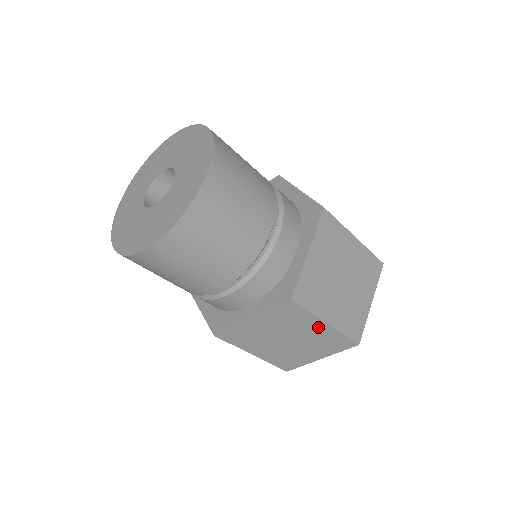
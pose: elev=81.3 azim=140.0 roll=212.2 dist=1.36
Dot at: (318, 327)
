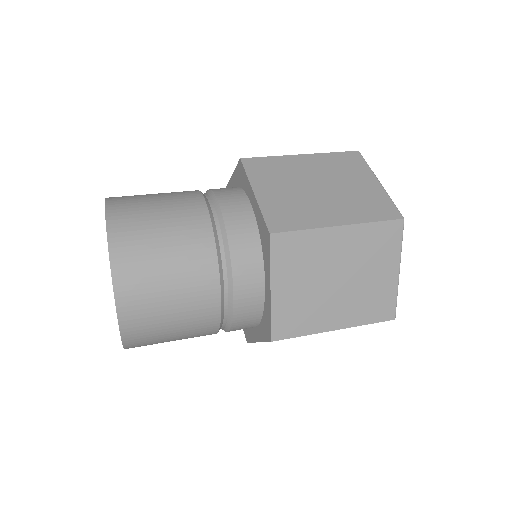
Dot at: (337, 238)
